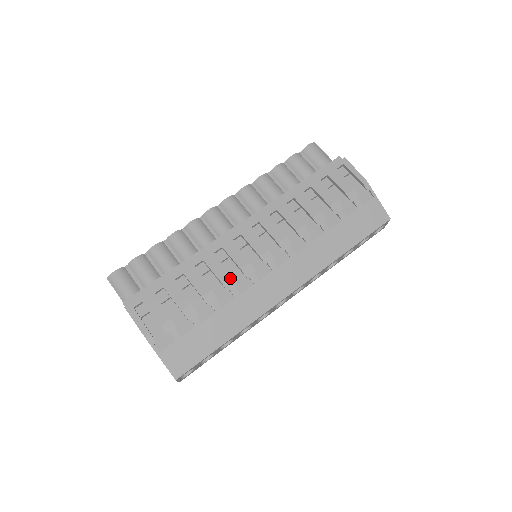
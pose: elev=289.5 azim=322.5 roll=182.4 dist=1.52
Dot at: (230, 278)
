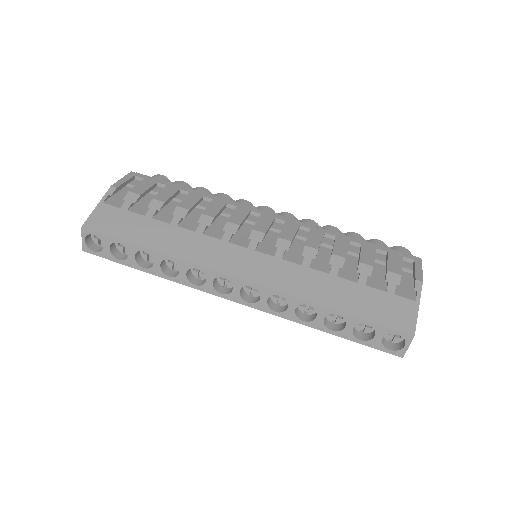
Dot at: (211, 218)
